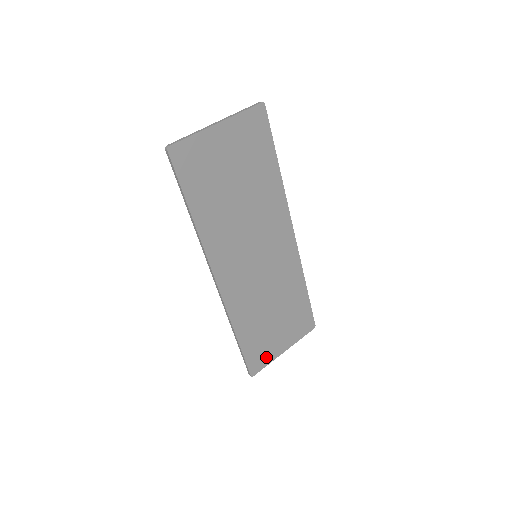
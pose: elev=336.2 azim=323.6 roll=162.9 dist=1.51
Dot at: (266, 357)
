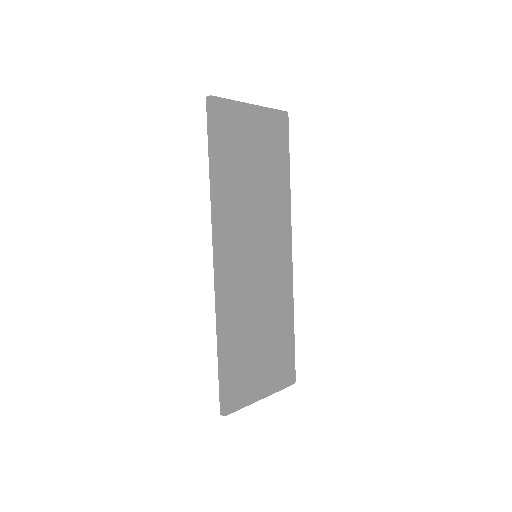
Dot at: (243, 395)
